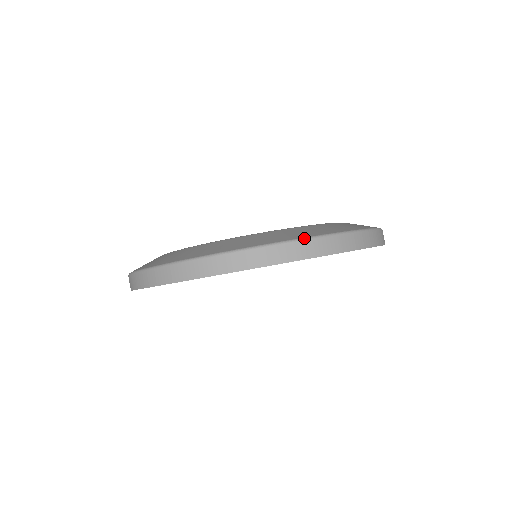
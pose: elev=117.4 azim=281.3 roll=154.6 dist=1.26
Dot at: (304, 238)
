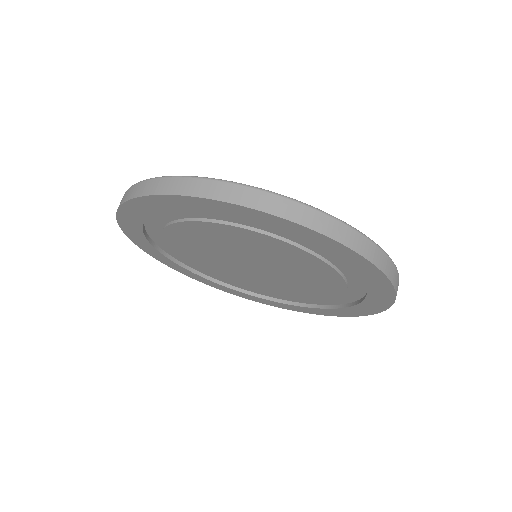
Dot at: occluded
